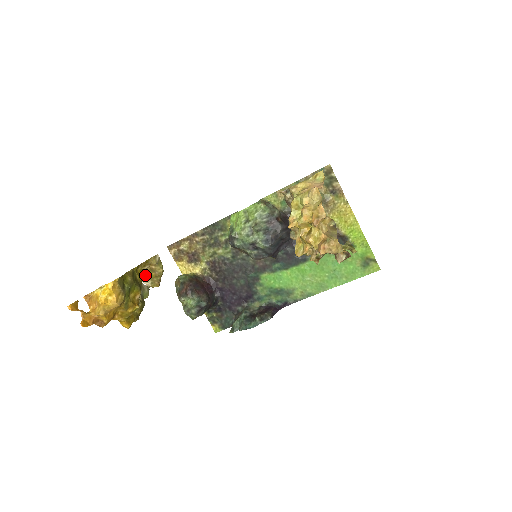
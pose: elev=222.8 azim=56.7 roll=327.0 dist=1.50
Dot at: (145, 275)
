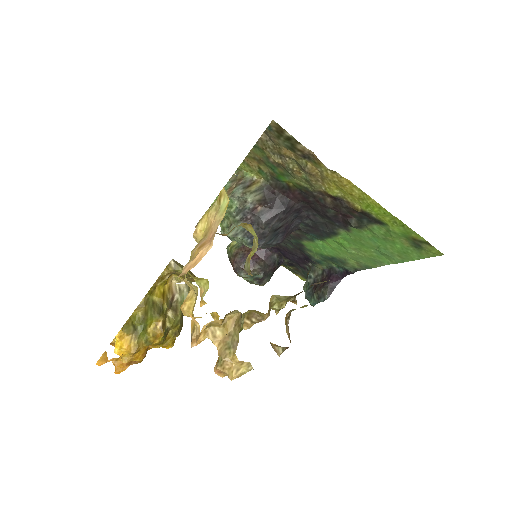
Dot at: (177, 276)
